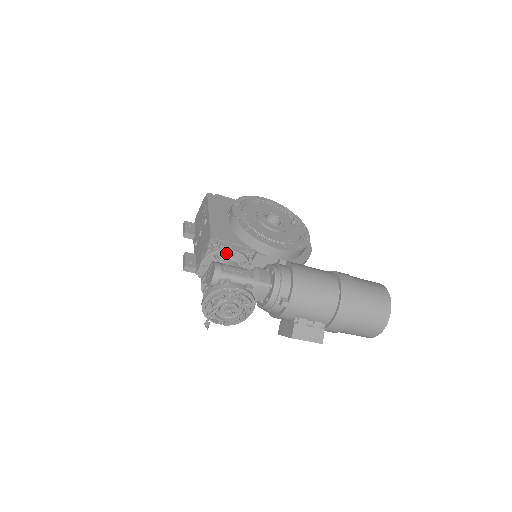
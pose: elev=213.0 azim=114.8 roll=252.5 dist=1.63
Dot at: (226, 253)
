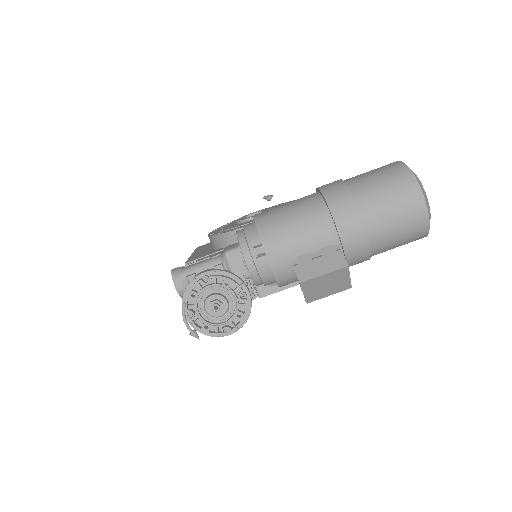
Dot at: occluded
